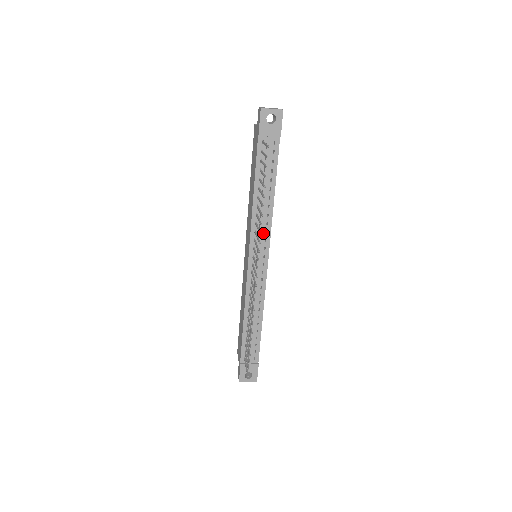
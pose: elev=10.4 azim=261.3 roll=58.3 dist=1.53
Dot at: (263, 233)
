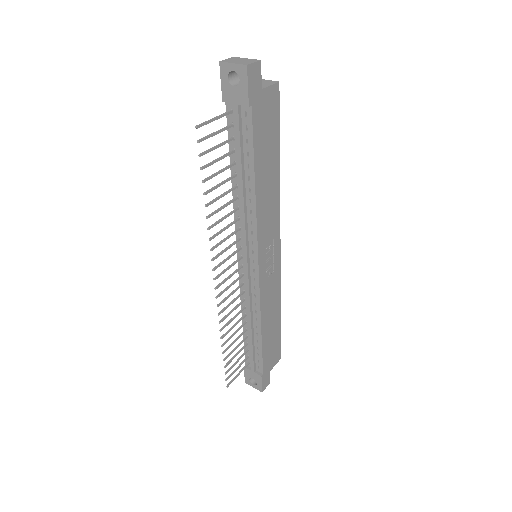
Dot at: (249, 233)
